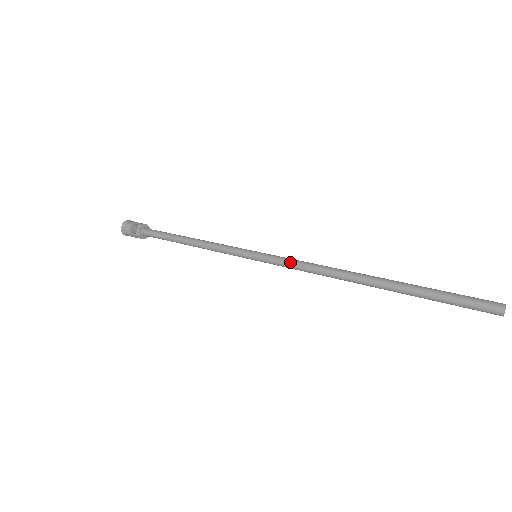
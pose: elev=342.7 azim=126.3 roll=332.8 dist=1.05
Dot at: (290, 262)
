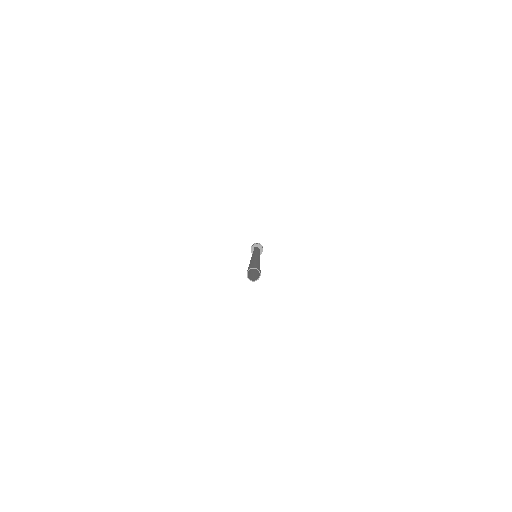
Dot at: occluded
